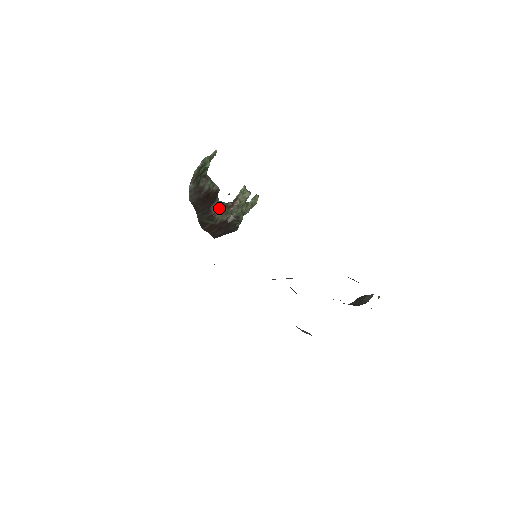
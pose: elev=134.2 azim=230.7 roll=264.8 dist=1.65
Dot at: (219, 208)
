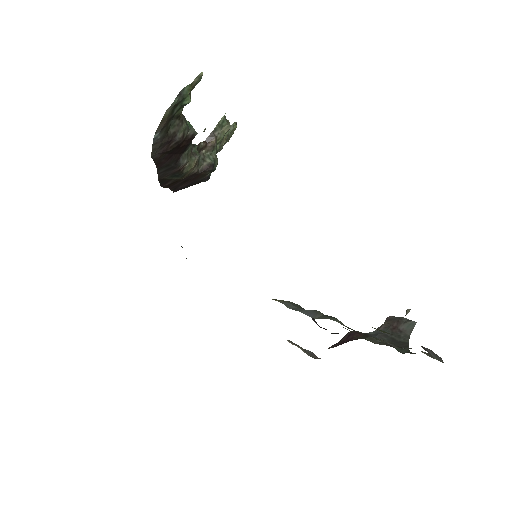
Dot at: (190, 157)
